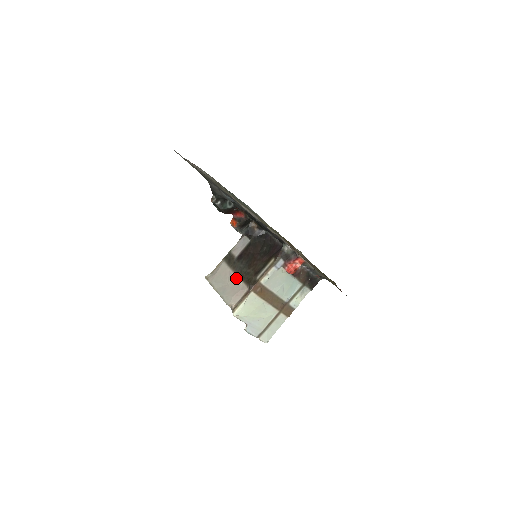
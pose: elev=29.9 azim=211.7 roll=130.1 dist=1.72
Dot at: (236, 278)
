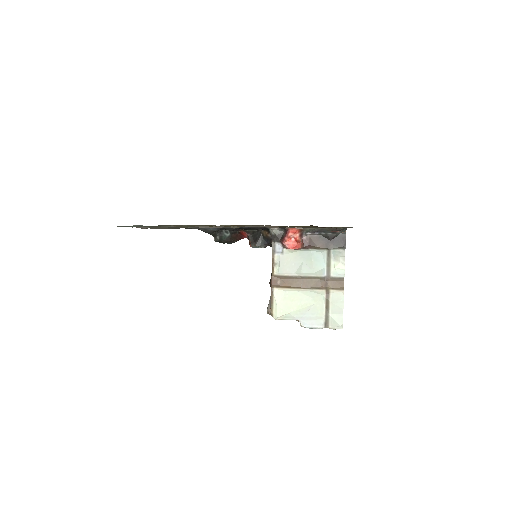
Dot at: occluded
